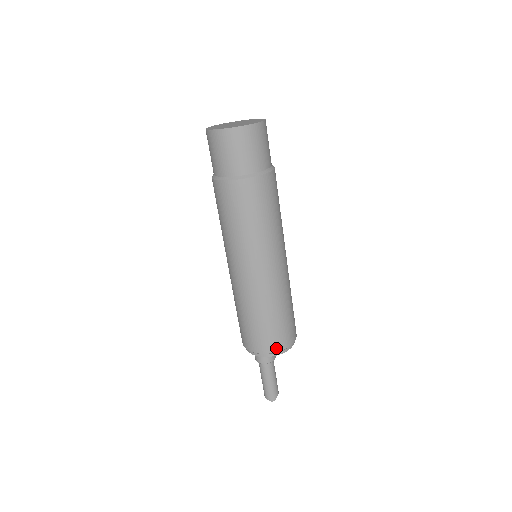
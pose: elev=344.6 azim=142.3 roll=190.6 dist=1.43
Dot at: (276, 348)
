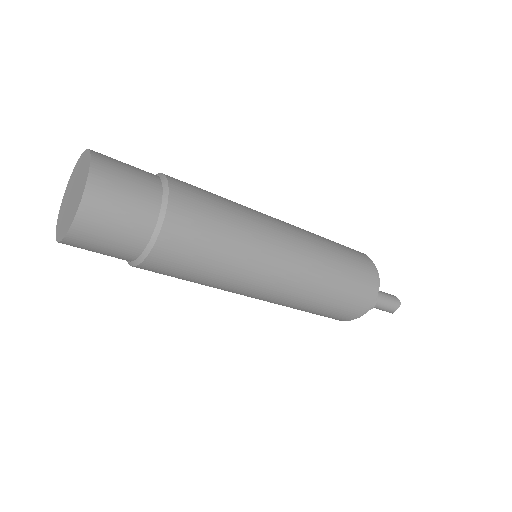
Dot at: occluded
